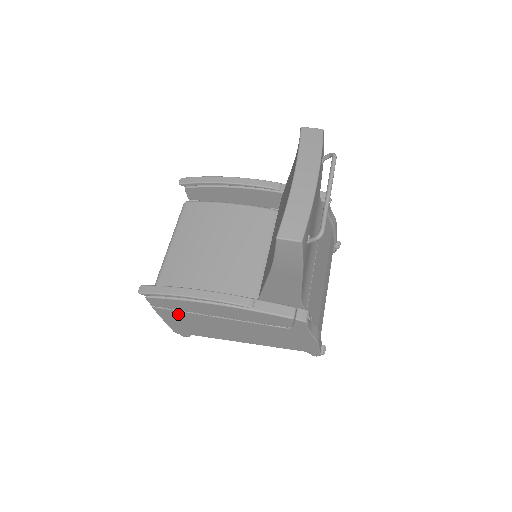
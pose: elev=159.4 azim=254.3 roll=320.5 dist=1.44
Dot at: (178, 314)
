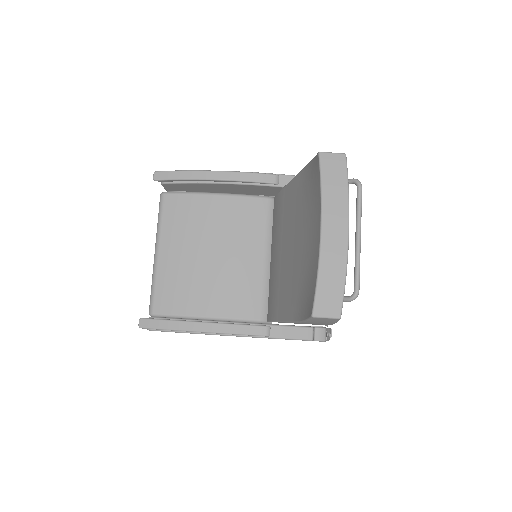
Dot at: occluded
